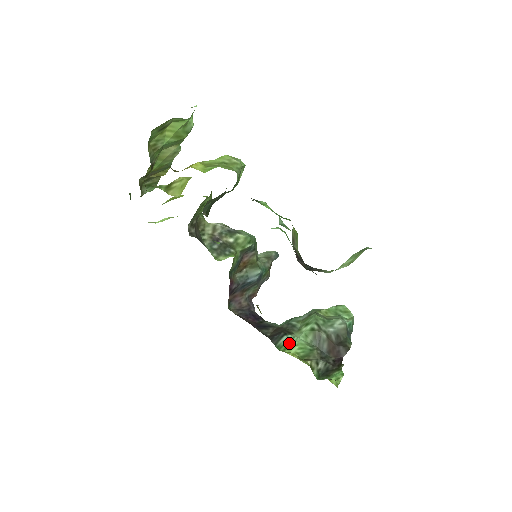
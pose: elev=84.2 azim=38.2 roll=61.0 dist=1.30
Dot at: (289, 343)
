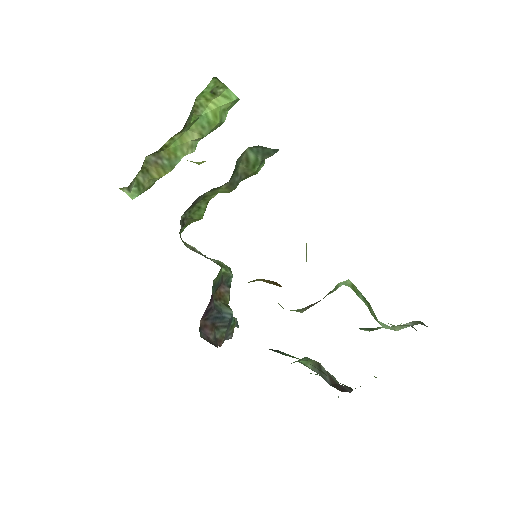
Dot at: (292, 356)
